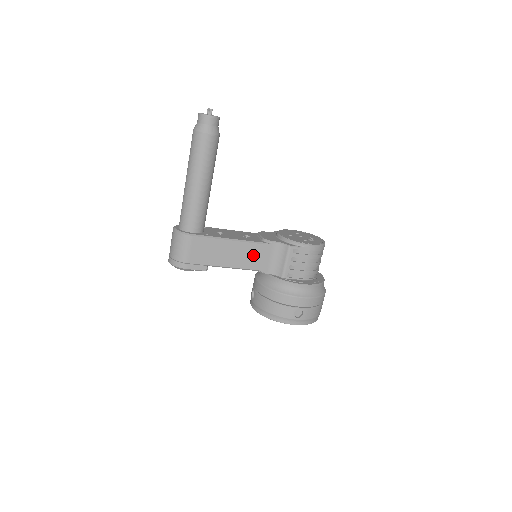
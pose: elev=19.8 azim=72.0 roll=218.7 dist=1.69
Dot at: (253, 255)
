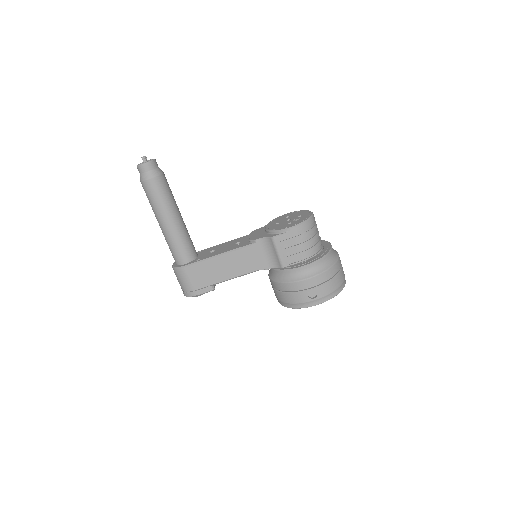
Dot at: (246, 259)
